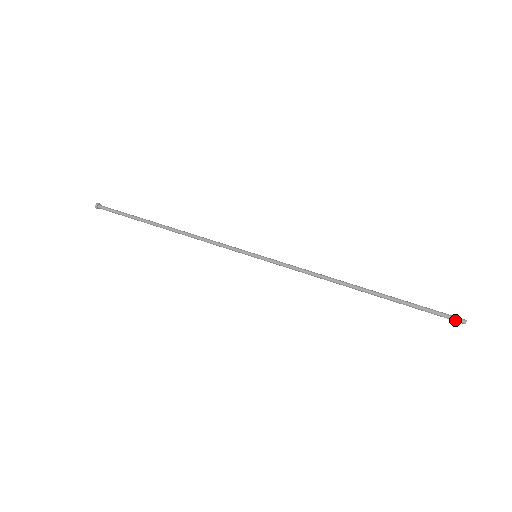
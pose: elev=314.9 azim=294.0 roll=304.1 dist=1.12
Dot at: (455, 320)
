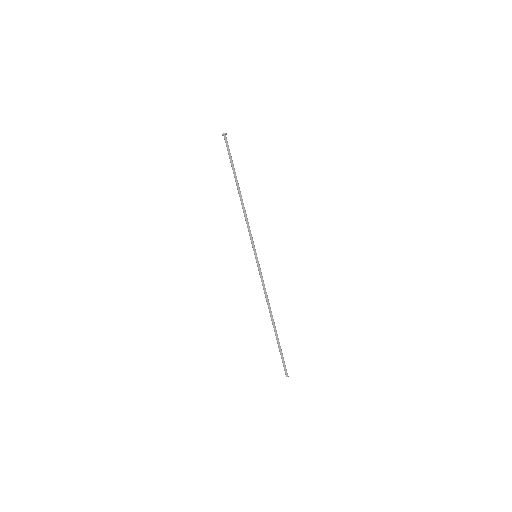
Dot at: (285, 372)
